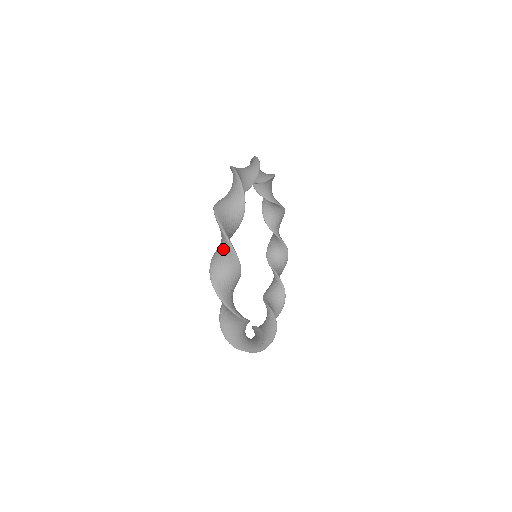
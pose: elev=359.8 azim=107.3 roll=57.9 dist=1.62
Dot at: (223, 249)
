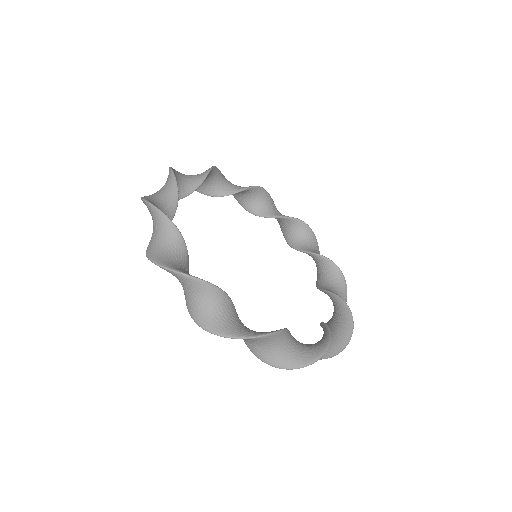
Dot at: occluded
